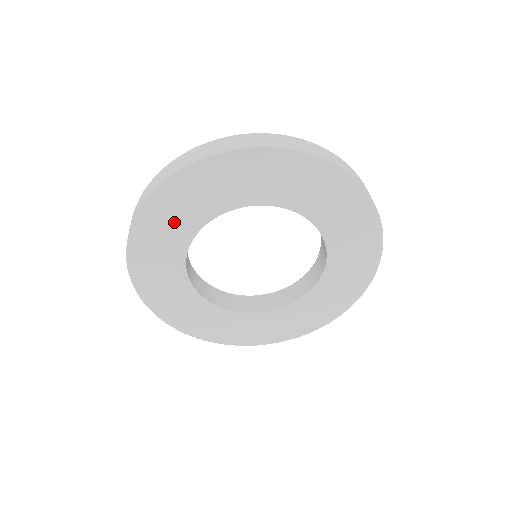
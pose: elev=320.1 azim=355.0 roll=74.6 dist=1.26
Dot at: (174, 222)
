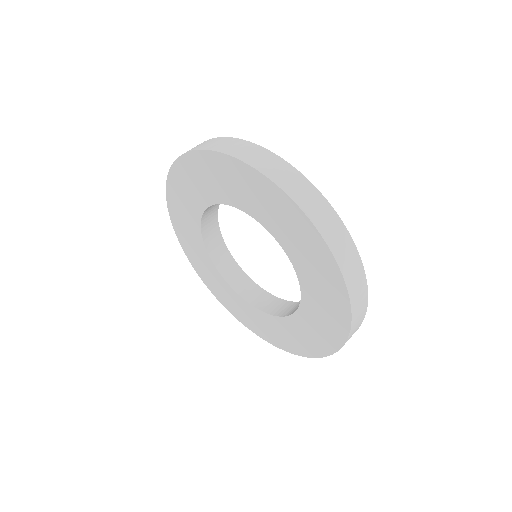
Dot at: (186, 221)
